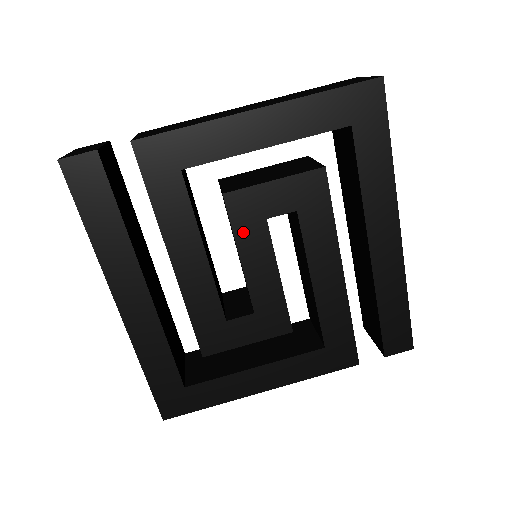
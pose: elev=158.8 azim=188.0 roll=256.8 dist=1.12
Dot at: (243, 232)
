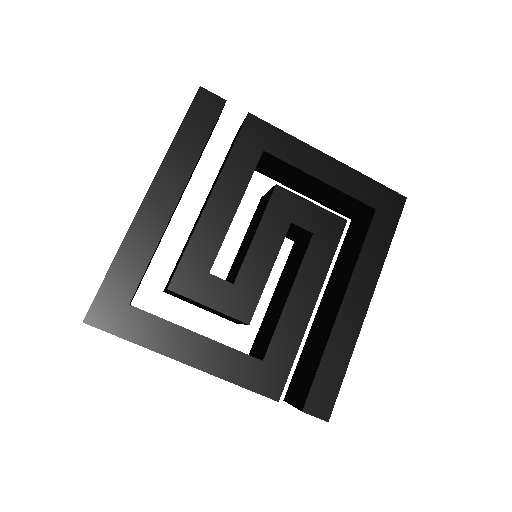
Dot at: (270, 218)
